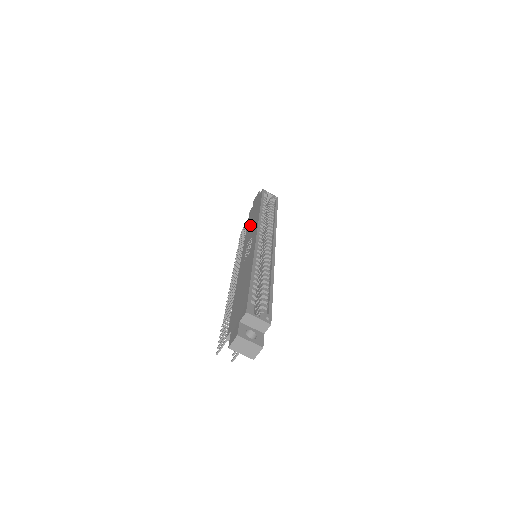
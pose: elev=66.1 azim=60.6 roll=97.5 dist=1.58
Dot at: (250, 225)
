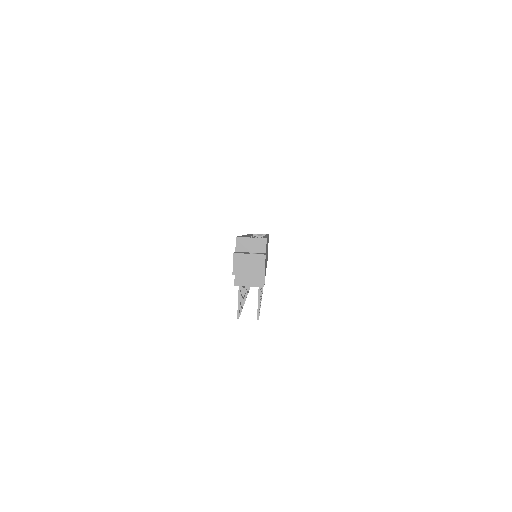
Dot at: occluded
